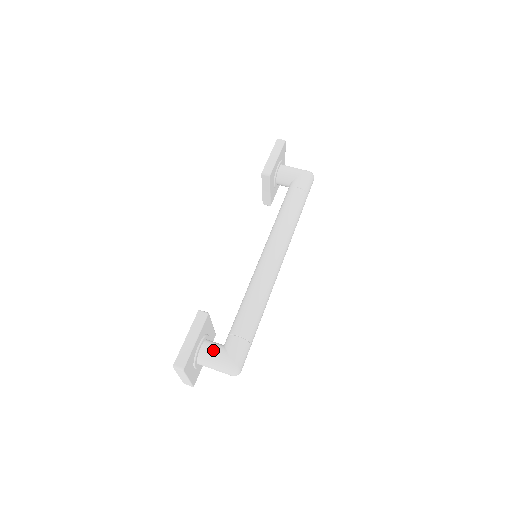
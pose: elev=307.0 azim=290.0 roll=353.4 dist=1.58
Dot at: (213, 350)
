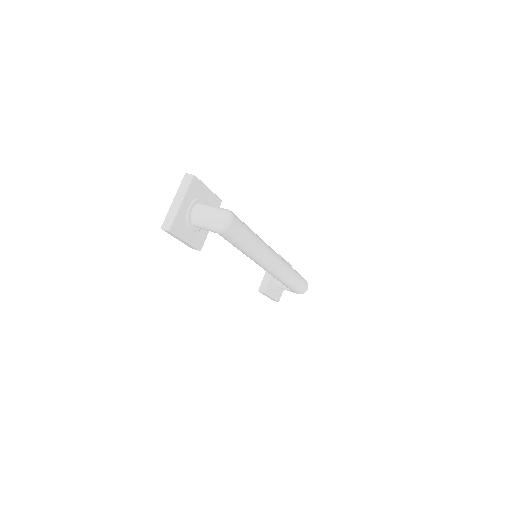
Dot at: occluded
